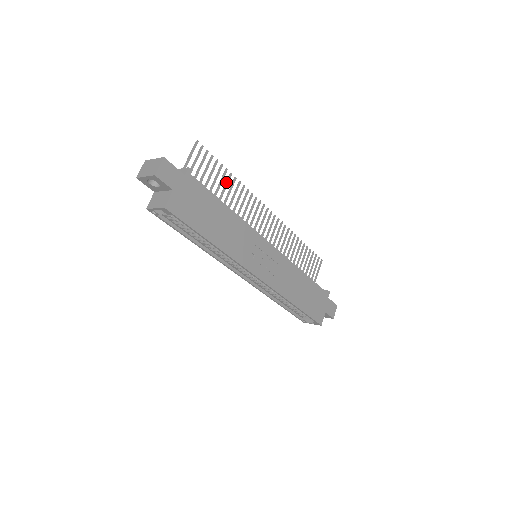
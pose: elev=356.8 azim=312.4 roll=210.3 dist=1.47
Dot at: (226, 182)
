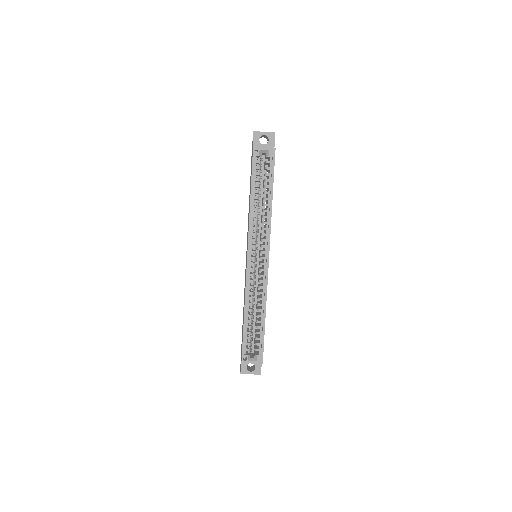
Dot at: occluded
